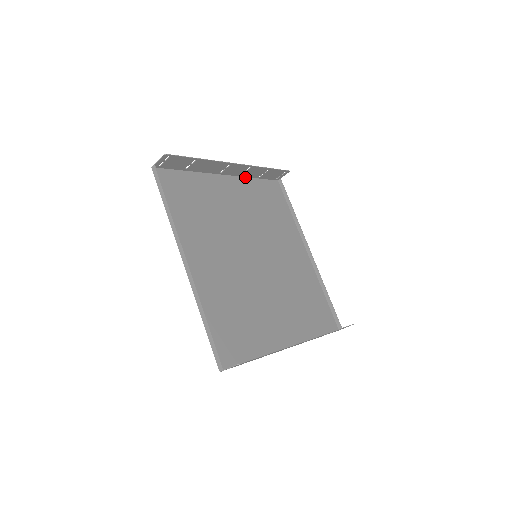
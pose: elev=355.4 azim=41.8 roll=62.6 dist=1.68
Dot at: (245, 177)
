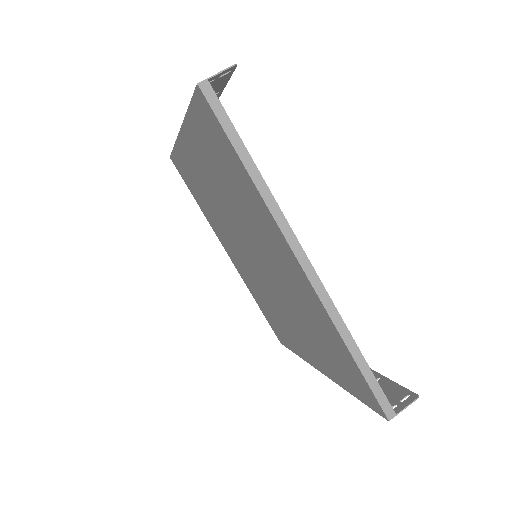
Dot at: (176, 143)
